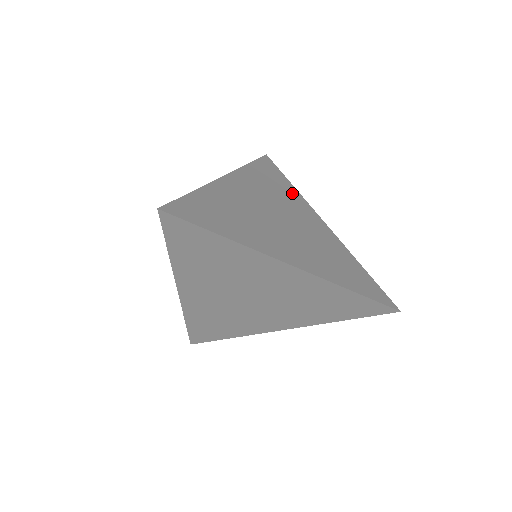
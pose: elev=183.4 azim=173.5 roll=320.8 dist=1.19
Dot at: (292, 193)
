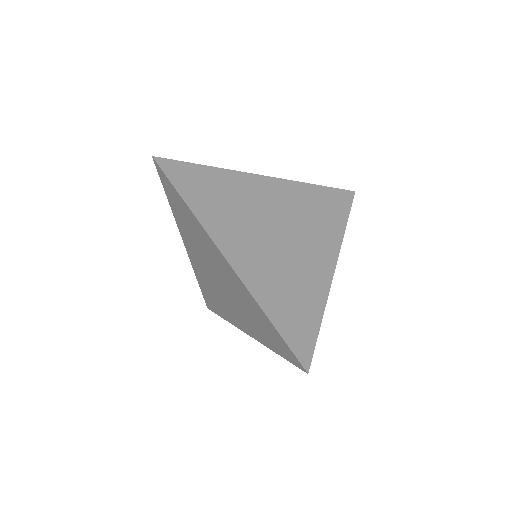
Dot at: (227, 181)
